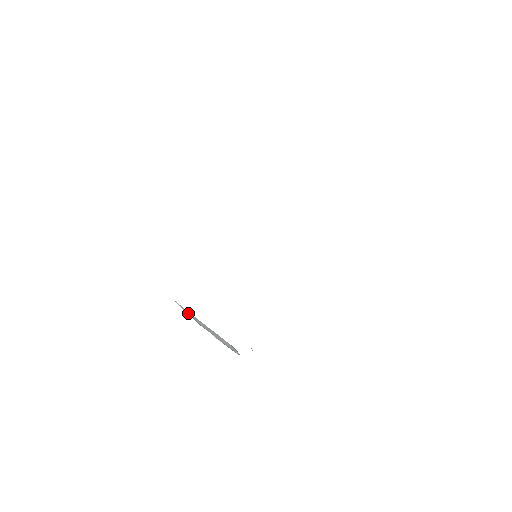
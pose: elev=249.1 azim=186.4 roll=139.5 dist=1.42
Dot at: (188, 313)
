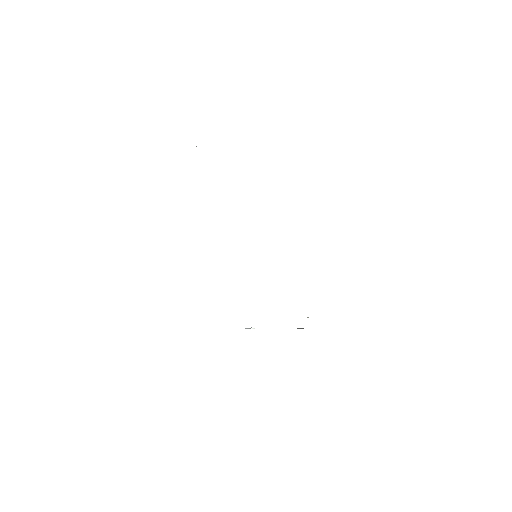
Dot at: (247, 328)
